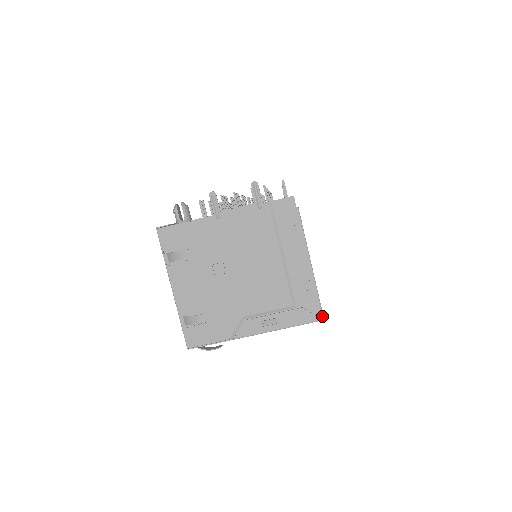
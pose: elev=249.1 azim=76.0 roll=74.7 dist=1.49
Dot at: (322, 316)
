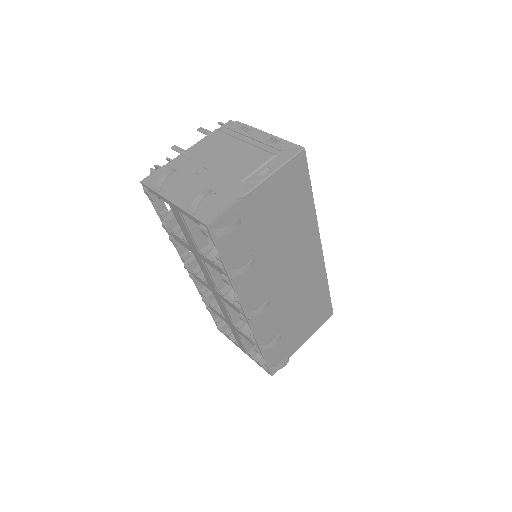
Dot at: (301, 147)
